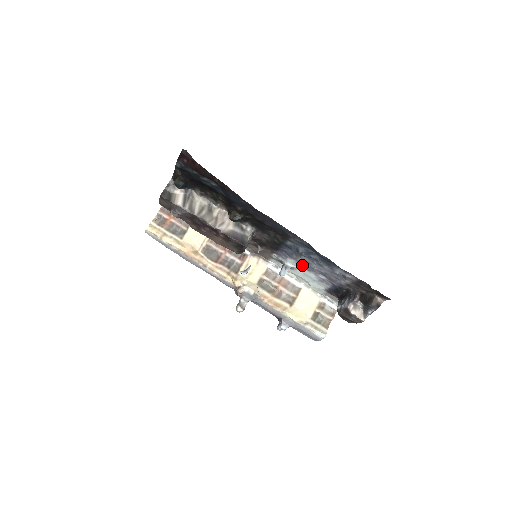
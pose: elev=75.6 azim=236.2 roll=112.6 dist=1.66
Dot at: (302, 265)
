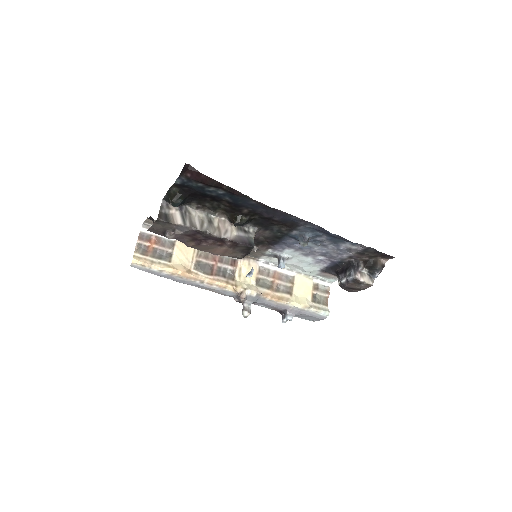
Dot at: (300, 252)
